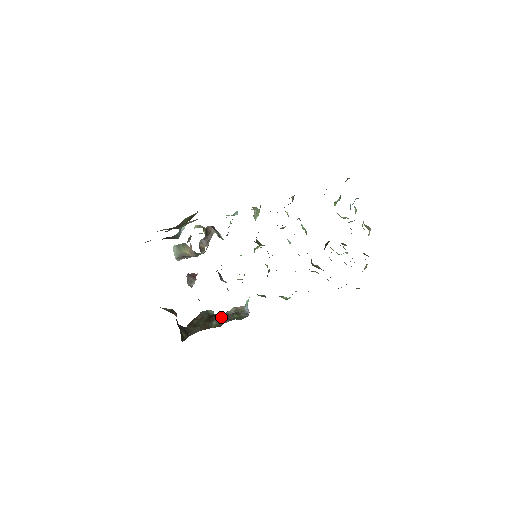
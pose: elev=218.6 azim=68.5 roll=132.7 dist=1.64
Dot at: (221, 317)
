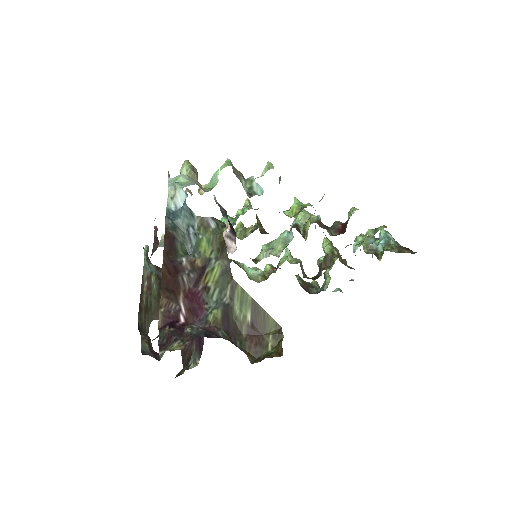
Dot at: occluded
